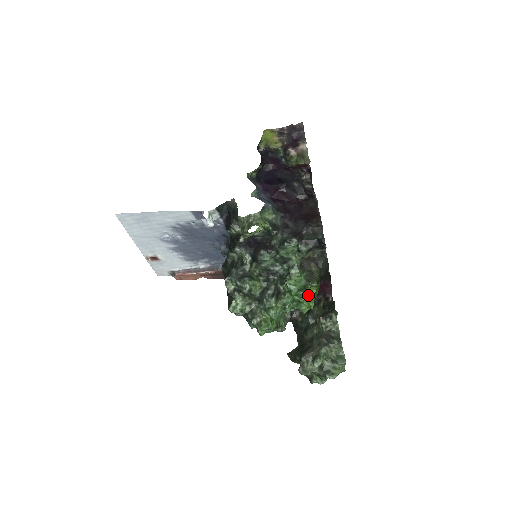
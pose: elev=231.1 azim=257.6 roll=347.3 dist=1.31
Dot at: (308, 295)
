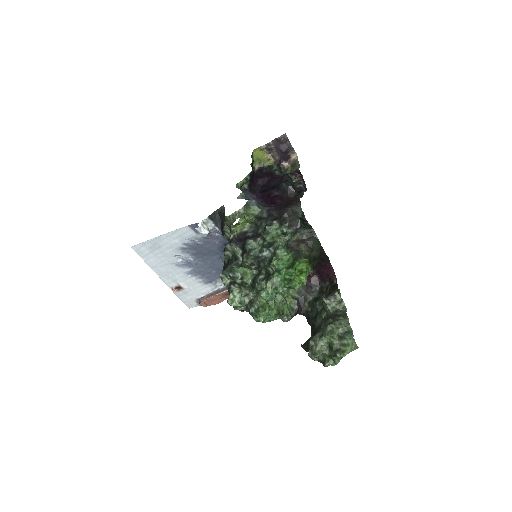
Dot at: (299, 272)
